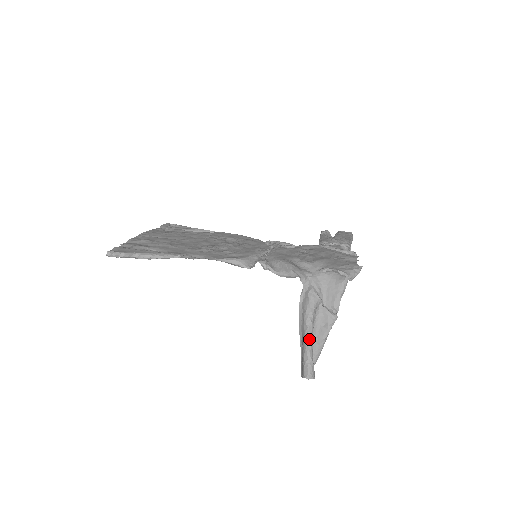
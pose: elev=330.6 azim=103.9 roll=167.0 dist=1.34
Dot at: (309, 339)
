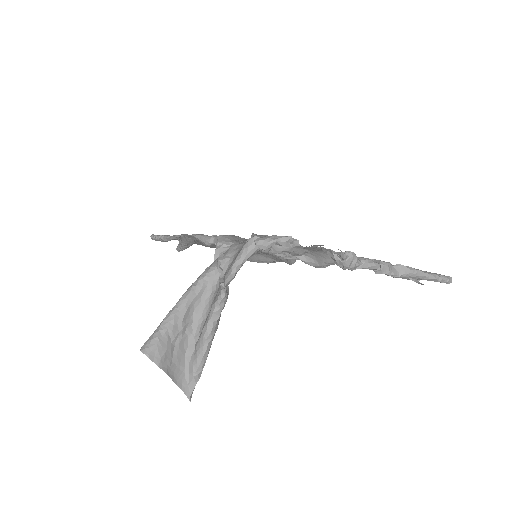
Dot at: (174, 306)
